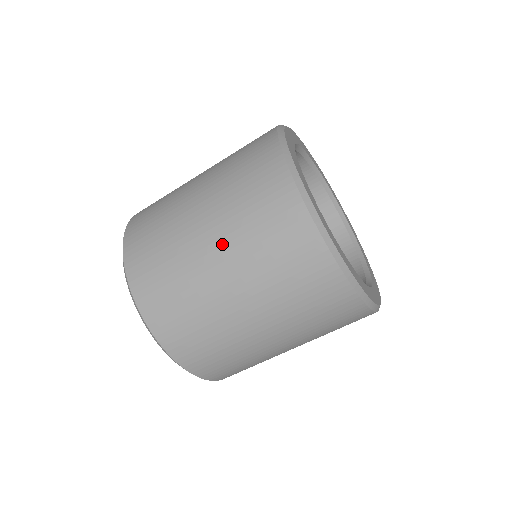
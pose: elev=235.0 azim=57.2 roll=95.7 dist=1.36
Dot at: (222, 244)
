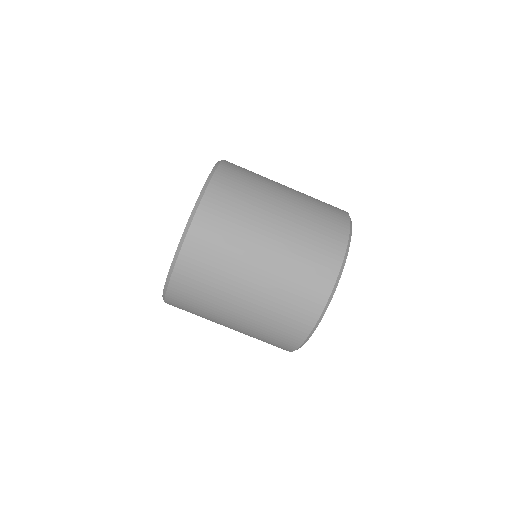
Dot at: (266, 276)
